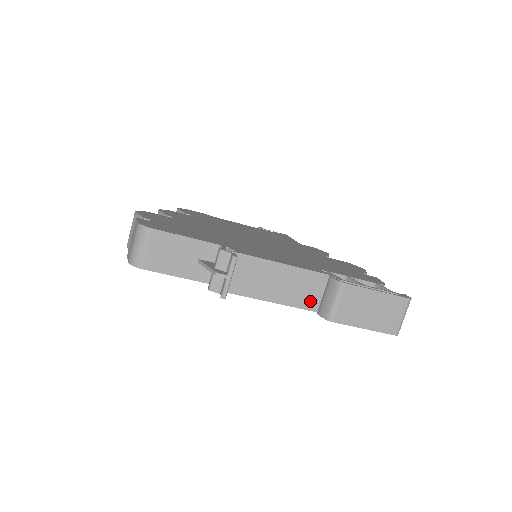
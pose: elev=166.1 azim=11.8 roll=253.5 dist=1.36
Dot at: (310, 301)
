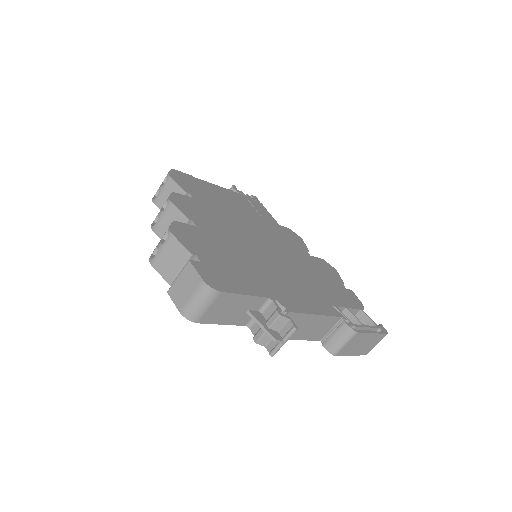
Dot at: (320, 335)
